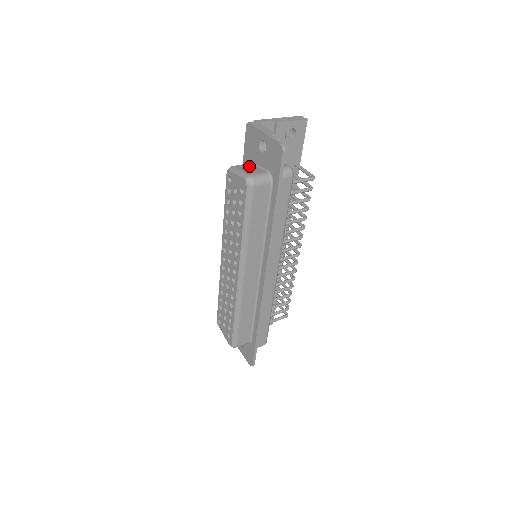
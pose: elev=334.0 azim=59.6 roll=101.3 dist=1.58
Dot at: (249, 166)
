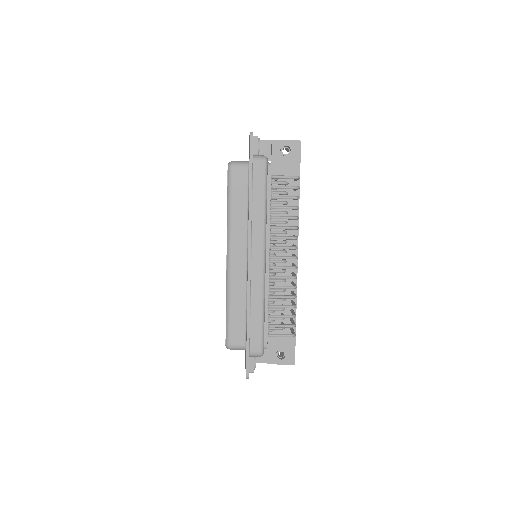
Dot at: occluded
